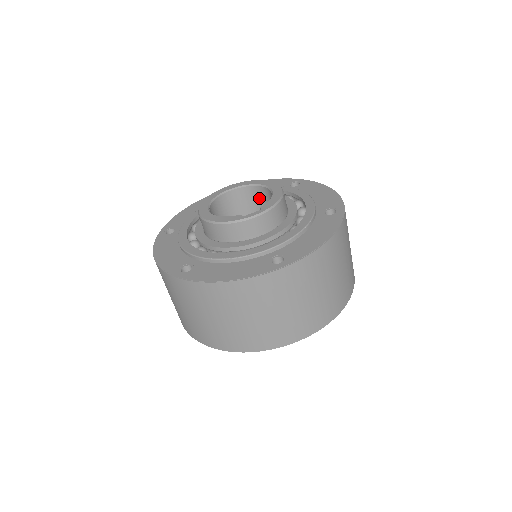
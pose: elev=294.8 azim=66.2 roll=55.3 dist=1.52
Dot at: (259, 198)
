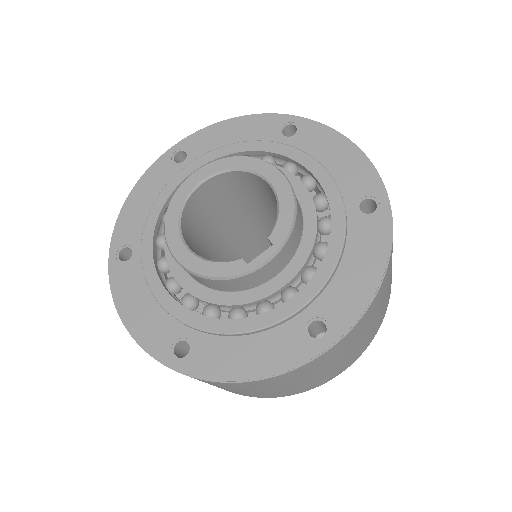
Dot at: (247, 183)
